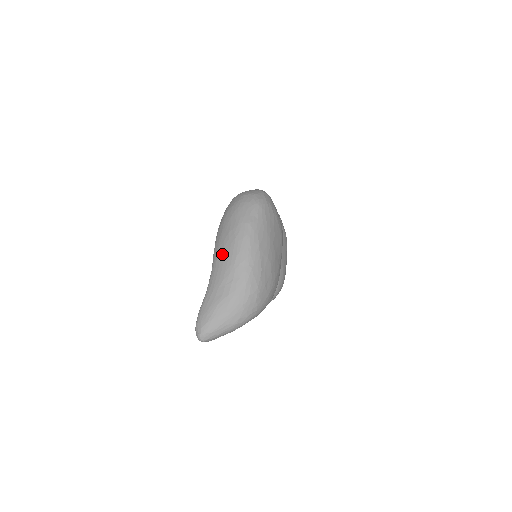
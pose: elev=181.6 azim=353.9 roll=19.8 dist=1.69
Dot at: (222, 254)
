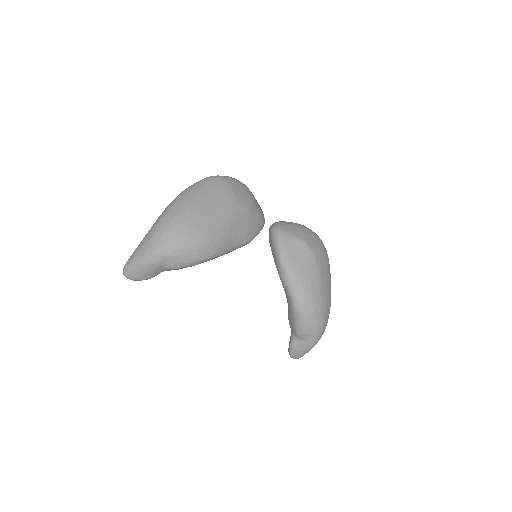
Dot at: occluded
